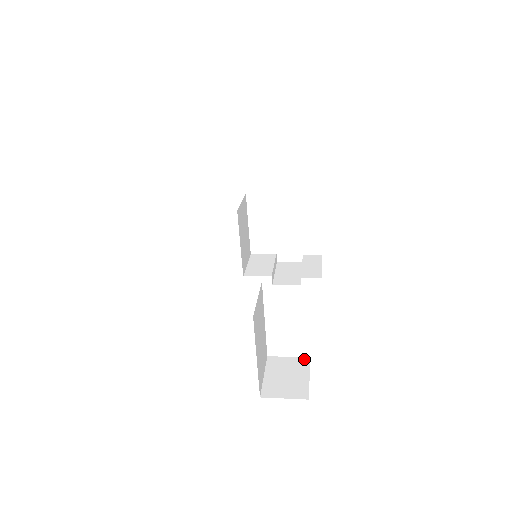
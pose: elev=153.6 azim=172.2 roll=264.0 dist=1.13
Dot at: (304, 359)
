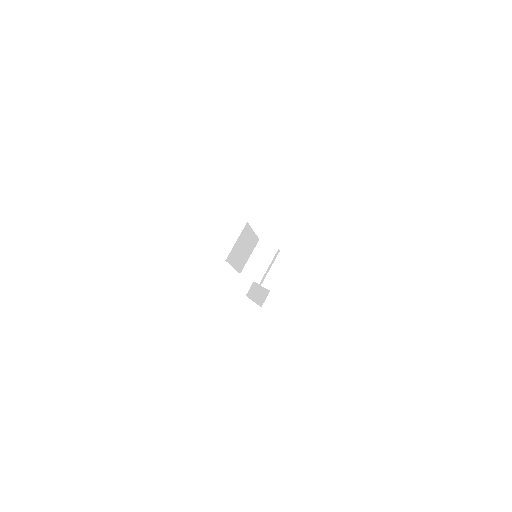
Dot at: (307, 283)
